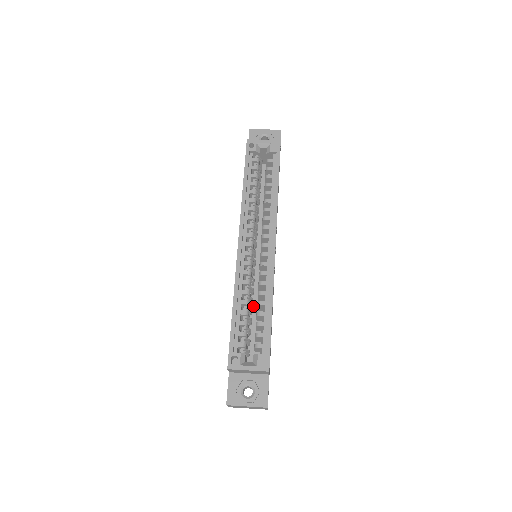
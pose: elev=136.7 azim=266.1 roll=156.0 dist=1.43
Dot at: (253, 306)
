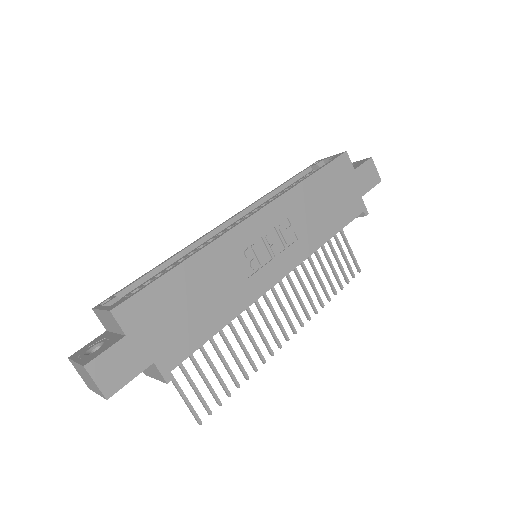
Dot at: occluded
